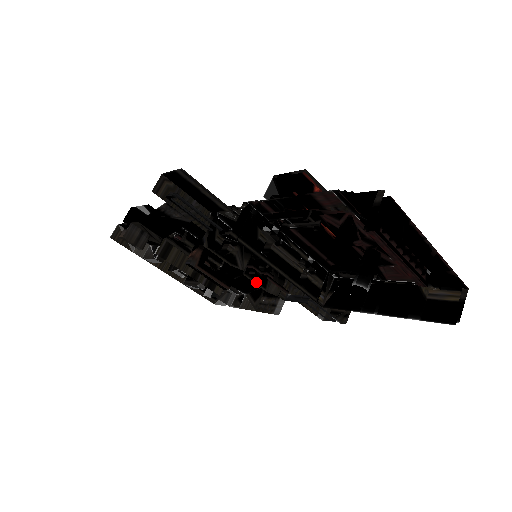
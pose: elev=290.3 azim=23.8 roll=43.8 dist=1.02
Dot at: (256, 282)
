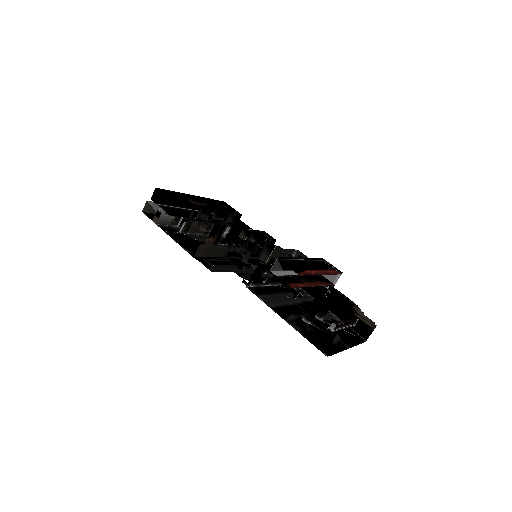
Dot at: (253, 258)
